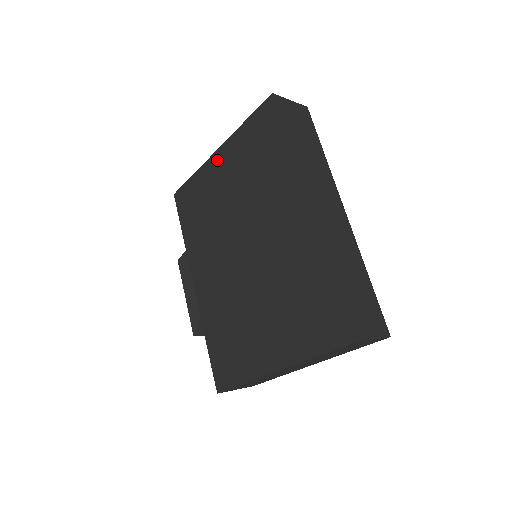
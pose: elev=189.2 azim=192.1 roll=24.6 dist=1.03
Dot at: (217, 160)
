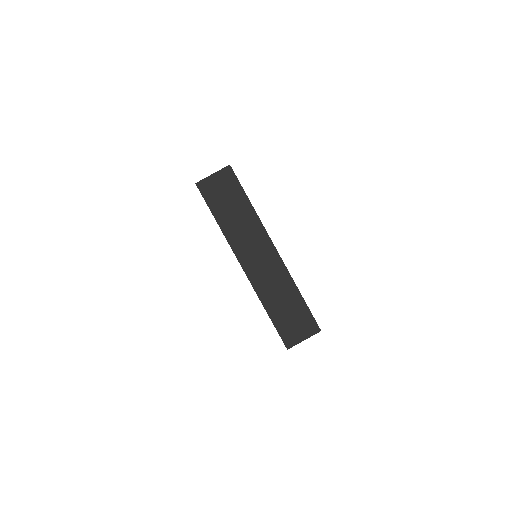
Dot at: occluded
